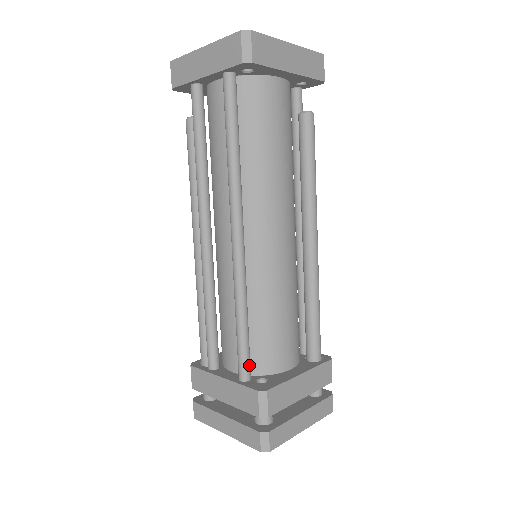
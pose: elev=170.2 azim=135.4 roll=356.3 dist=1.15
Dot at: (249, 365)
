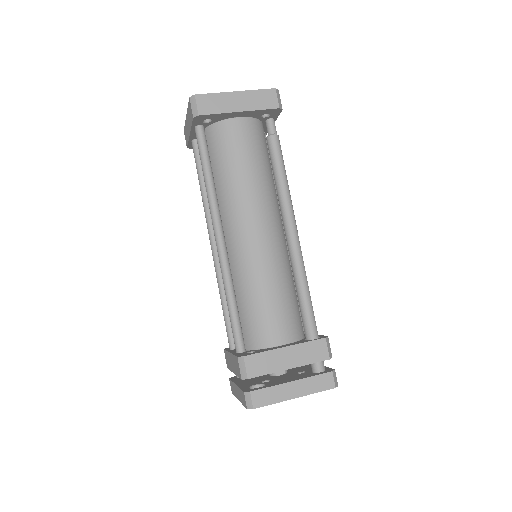
Dot at: (241, 340)
